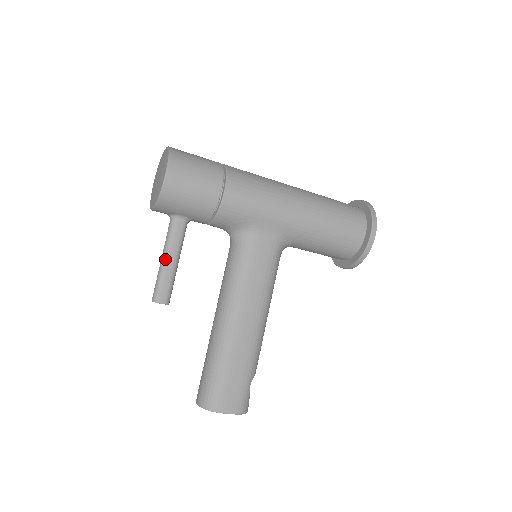
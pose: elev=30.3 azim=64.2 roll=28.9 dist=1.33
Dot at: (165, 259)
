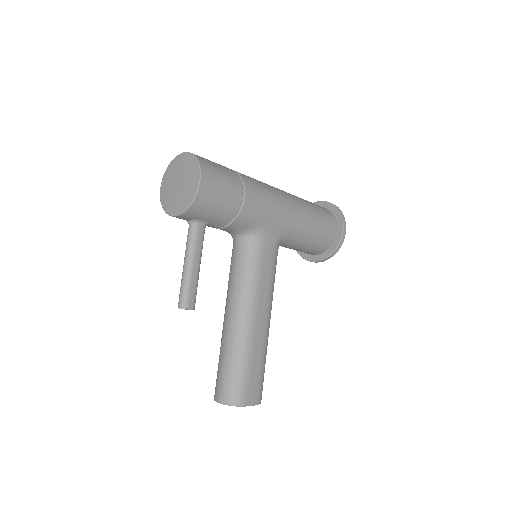
Dot at: (190, 265)
